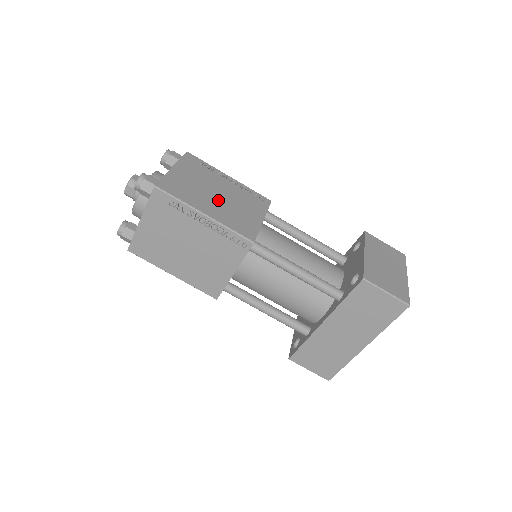
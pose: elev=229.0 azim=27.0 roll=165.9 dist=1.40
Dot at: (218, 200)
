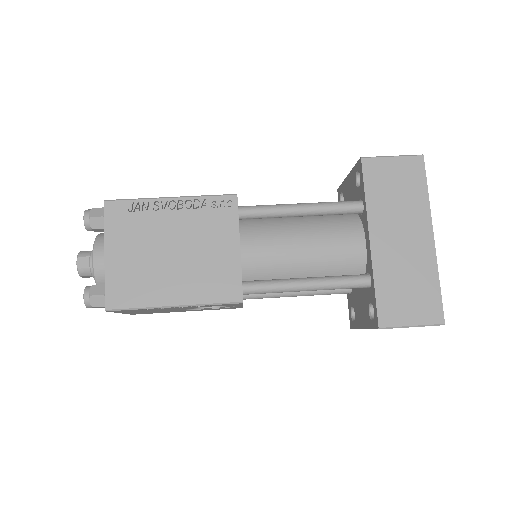
Dot at: occluded
